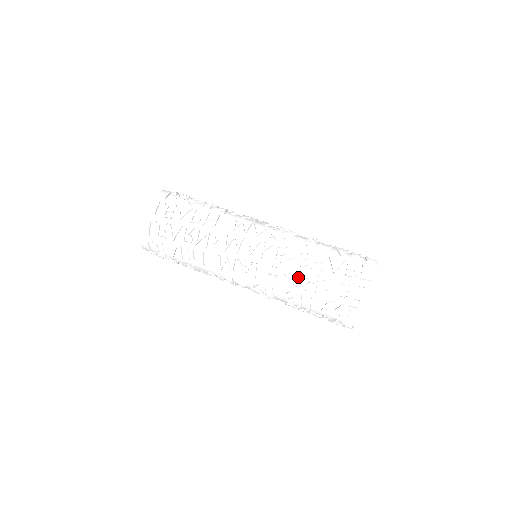
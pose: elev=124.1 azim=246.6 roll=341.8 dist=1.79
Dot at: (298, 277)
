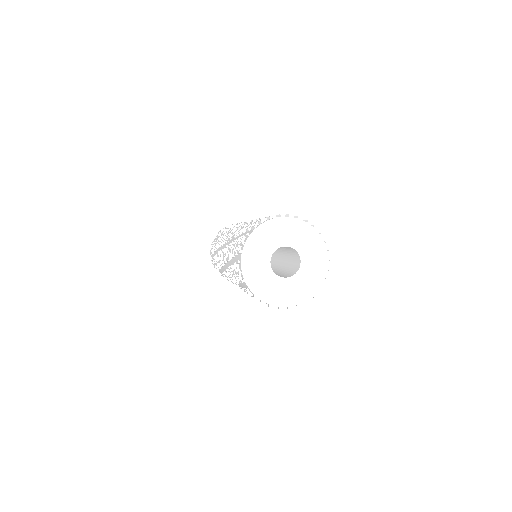
Dot at: occluded
